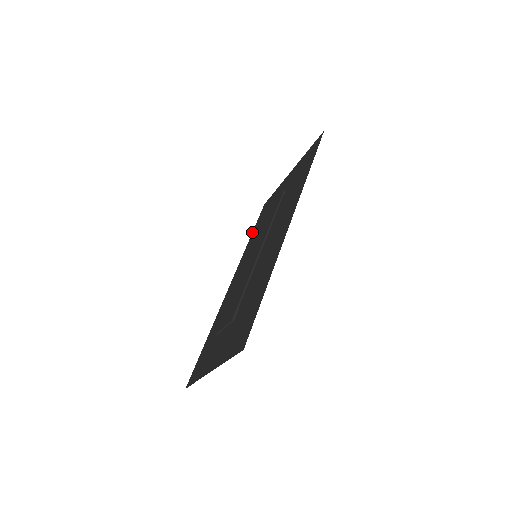
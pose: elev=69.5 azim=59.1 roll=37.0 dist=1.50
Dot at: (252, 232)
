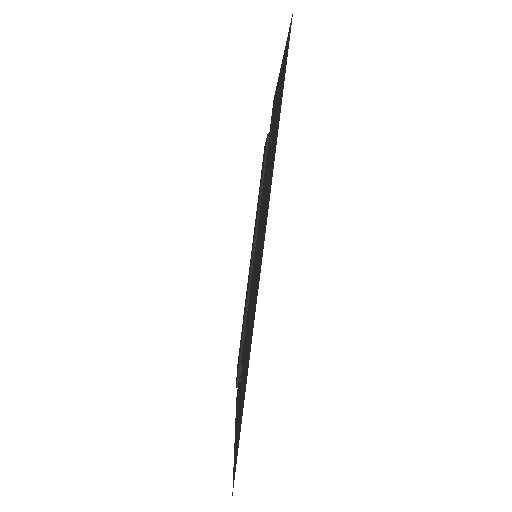
Dot at: occluded
